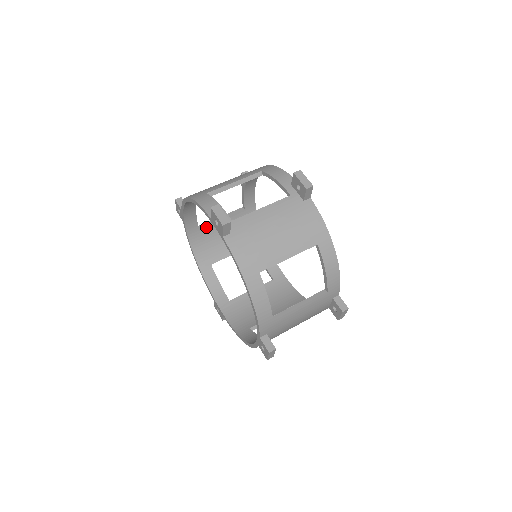
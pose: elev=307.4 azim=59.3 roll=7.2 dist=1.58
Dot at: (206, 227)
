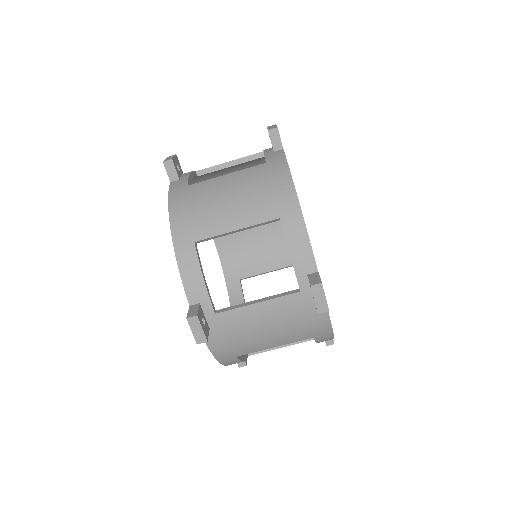
Dot at: (207, 173)
